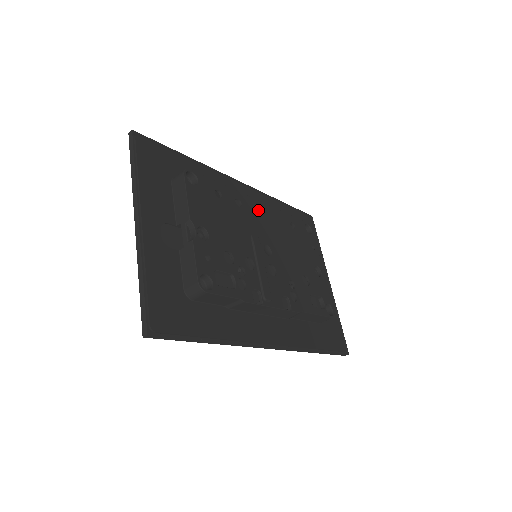
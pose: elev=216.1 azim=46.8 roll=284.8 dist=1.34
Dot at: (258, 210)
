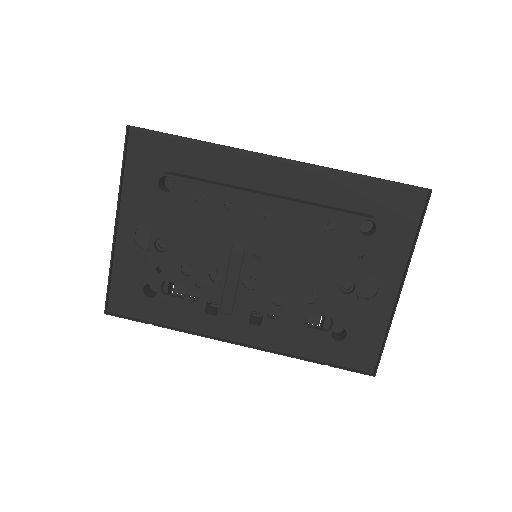
Dot at: occluded
